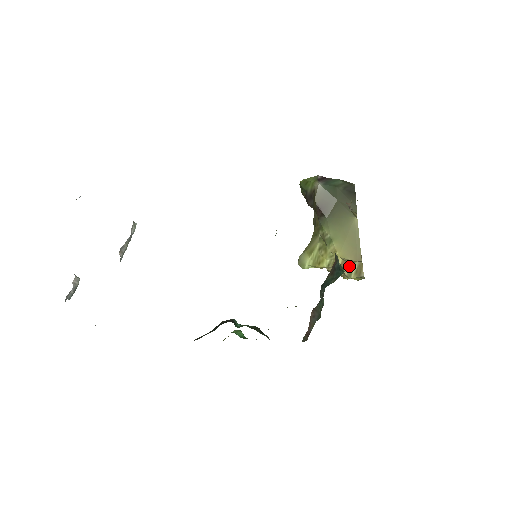
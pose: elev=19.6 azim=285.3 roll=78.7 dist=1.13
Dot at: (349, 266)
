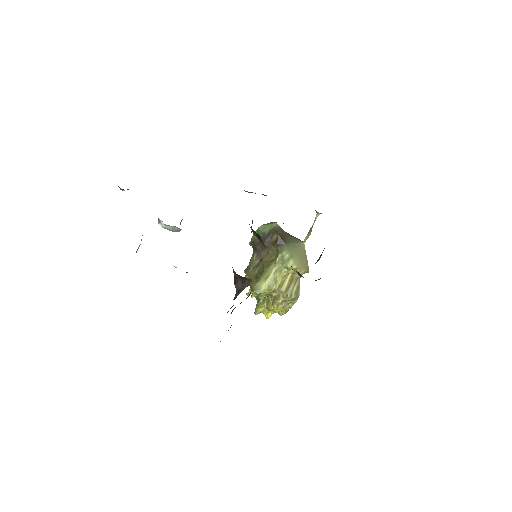
Dot at: (292, 287)
